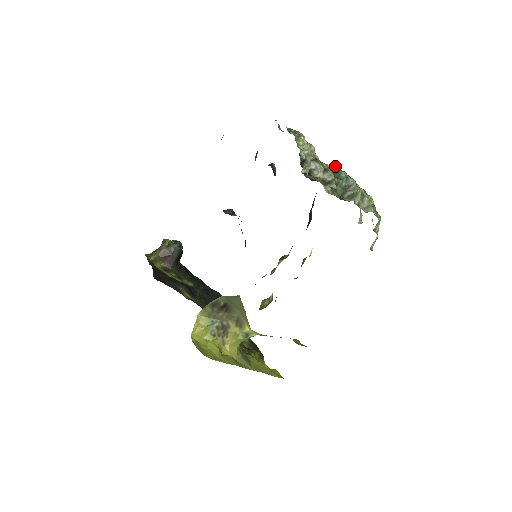
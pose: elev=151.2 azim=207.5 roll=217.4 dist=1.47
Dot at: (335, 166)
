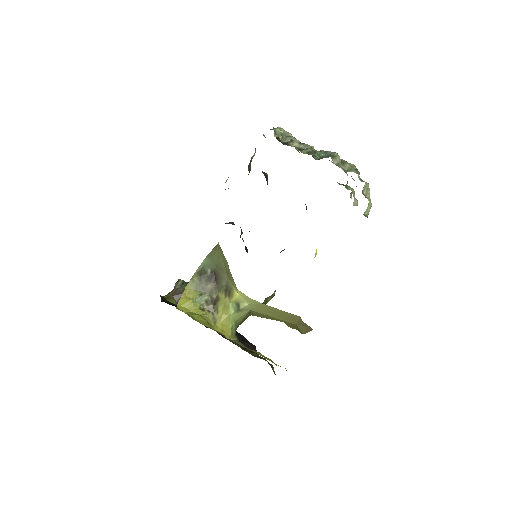
Dot at: occluded
